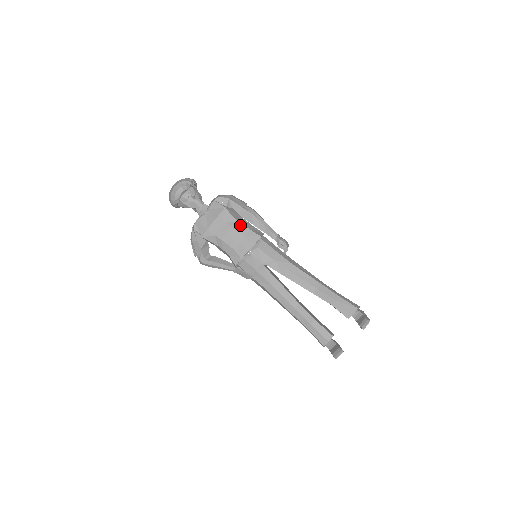
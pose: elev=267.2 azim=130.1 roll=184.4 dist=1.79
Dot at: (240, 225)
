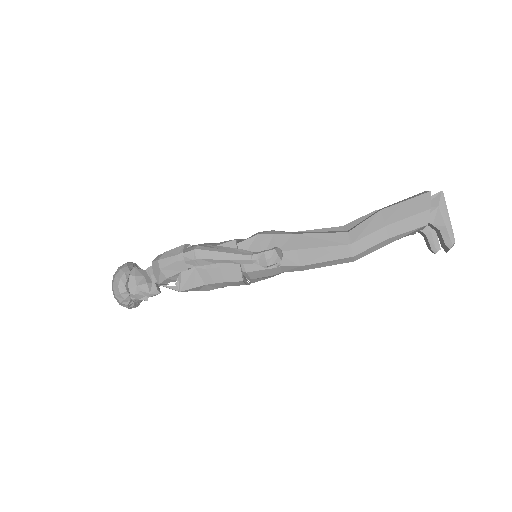
Dot at: (212, 285)
